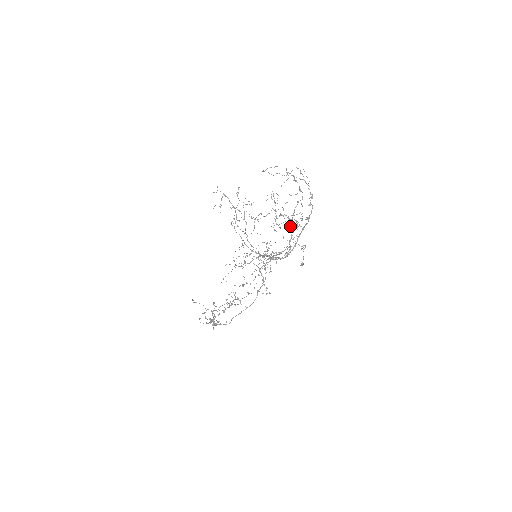
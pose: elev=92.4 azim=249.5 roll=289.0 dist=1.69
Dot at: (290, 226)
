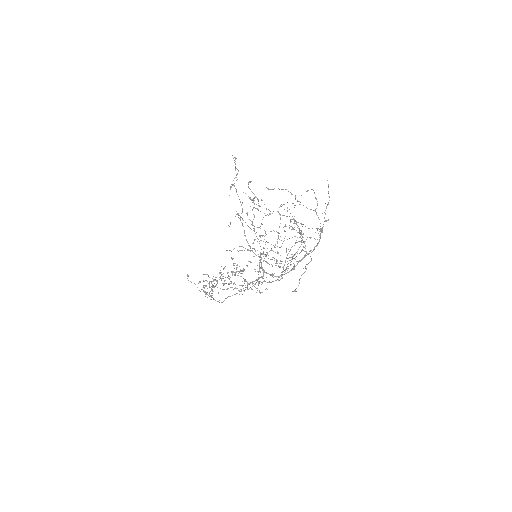
Dot at: (301, 235)
